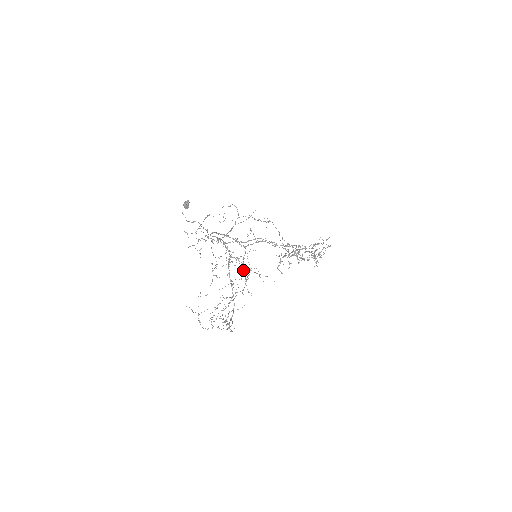
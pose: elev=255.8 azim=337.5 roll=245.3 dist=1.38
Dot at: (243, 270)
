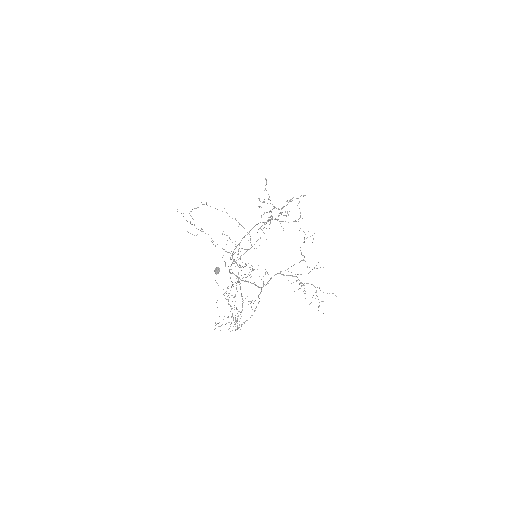
Dot at: (236, 246)
